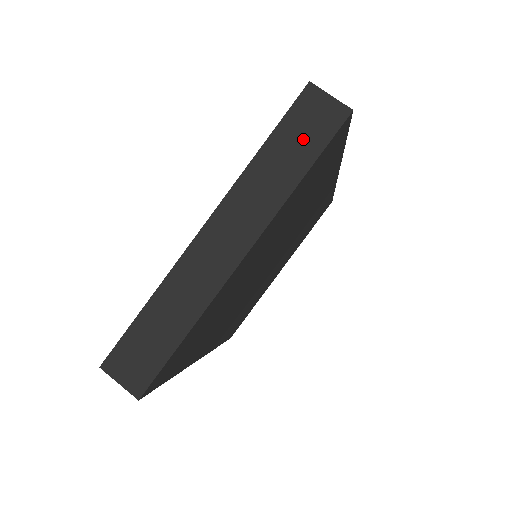
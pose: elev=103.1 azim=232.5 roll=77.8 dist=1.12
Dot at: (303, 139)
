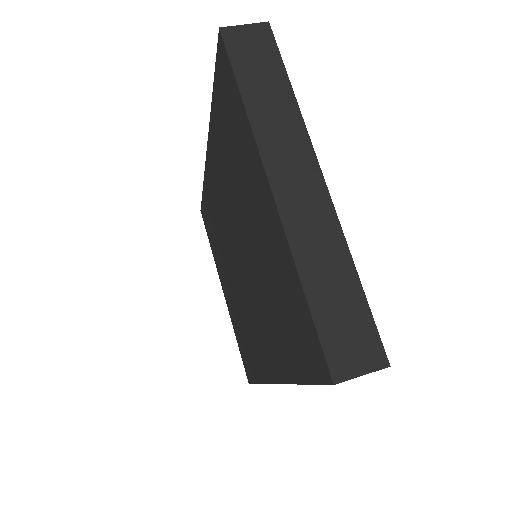
Dot at: (262, 66)
